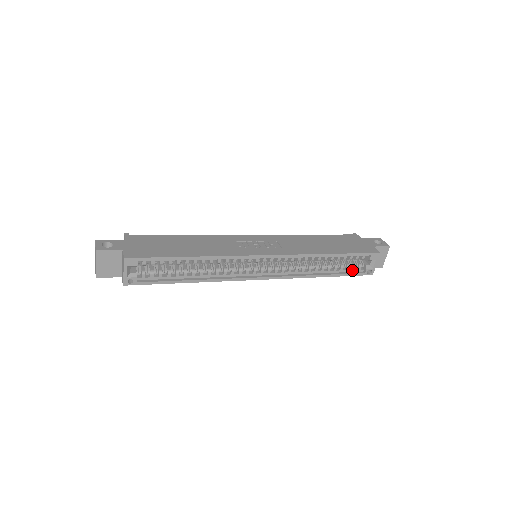
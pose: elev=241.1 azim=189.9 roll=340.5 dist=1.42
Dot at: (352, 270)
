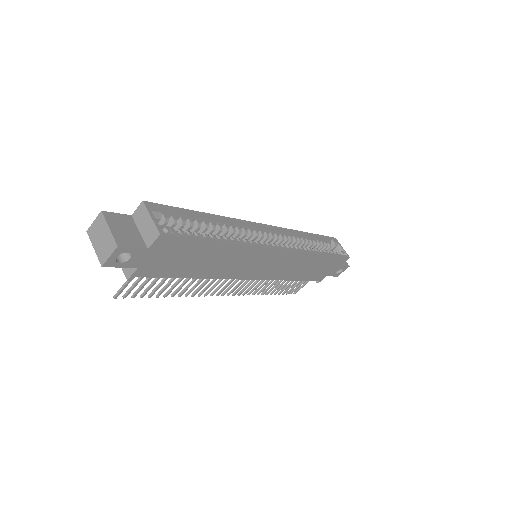
Dot at: occluded
